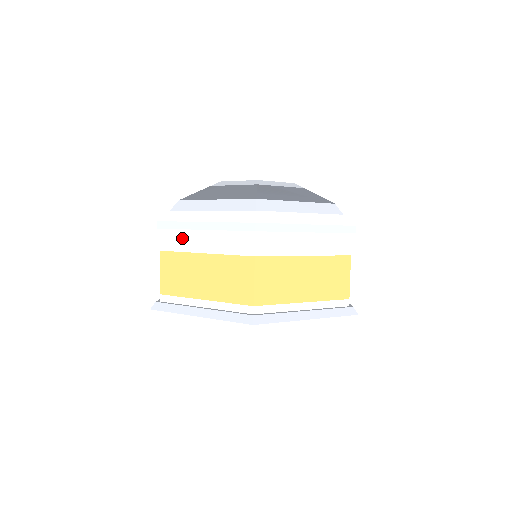
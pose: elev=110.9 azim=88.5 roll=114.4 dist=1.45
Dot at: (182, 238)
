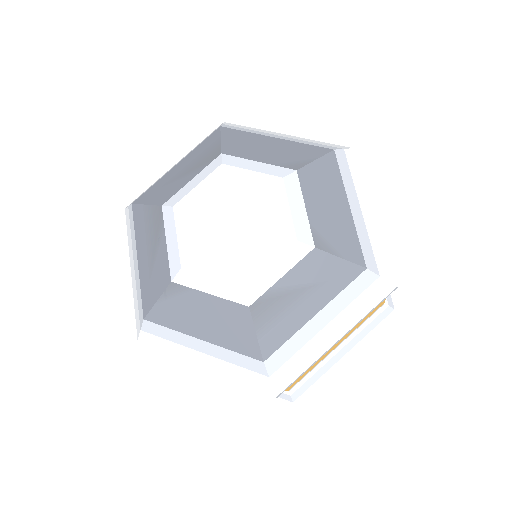
Dot at: occluded
